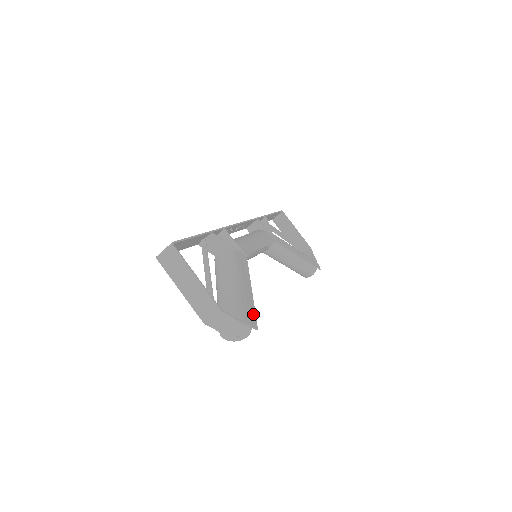
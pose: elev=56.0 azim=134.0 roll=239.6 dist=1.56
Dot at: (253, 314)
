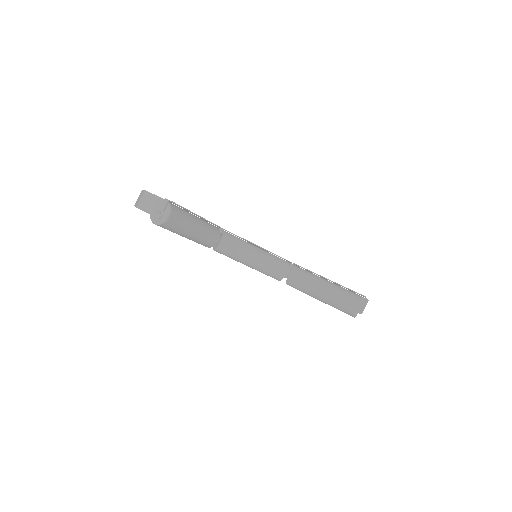
Dot at: (181, 206)
